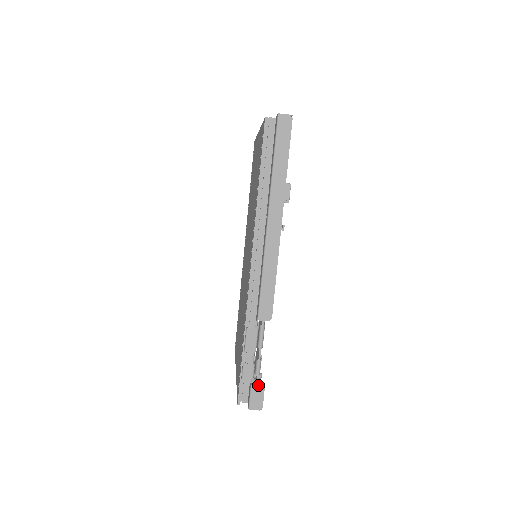
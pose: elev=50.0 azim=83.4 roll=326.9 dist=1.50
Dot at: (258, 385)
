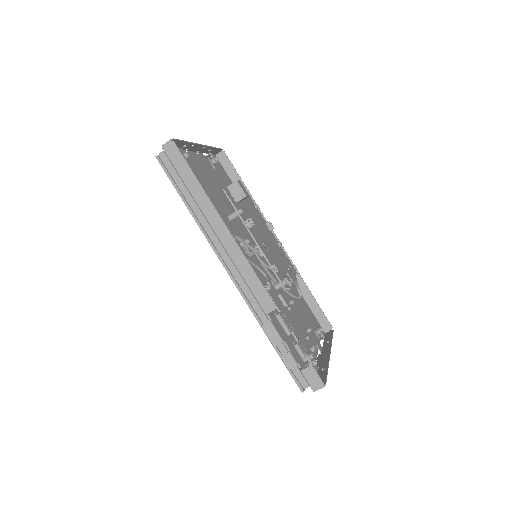
Dot at: (306, 367)
